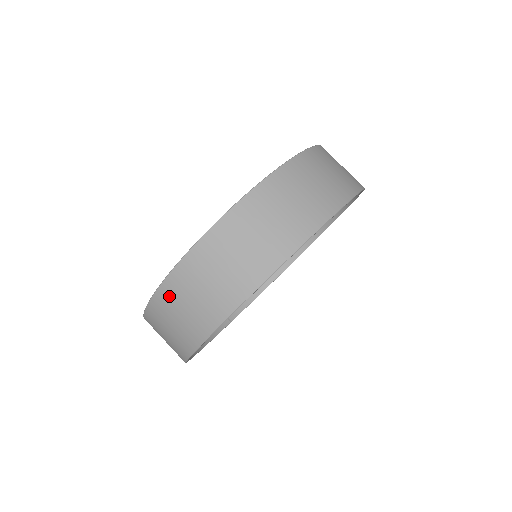
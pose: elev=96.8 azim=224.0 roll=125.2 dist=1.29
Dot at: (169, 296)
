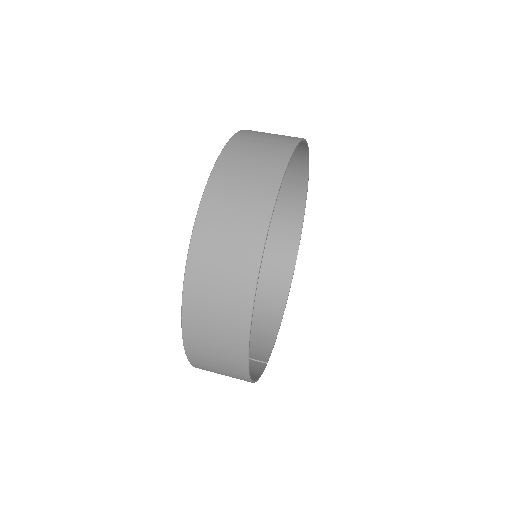
Dot at: (201, 262)
